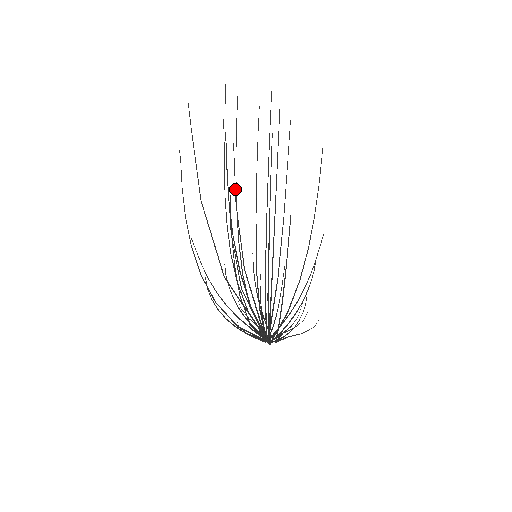
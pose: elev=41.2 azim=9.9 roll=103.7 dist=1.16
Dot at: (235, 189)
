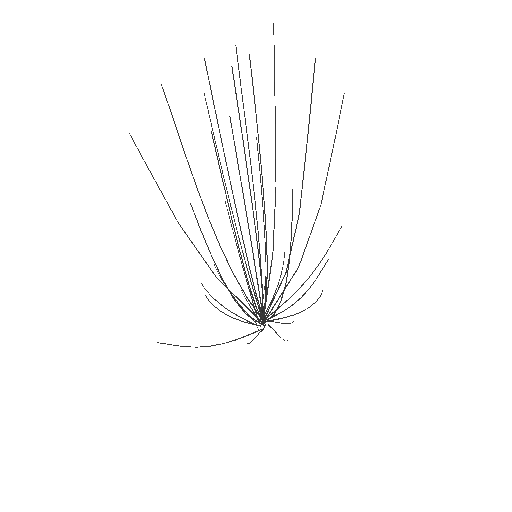
Dot at: occluded
